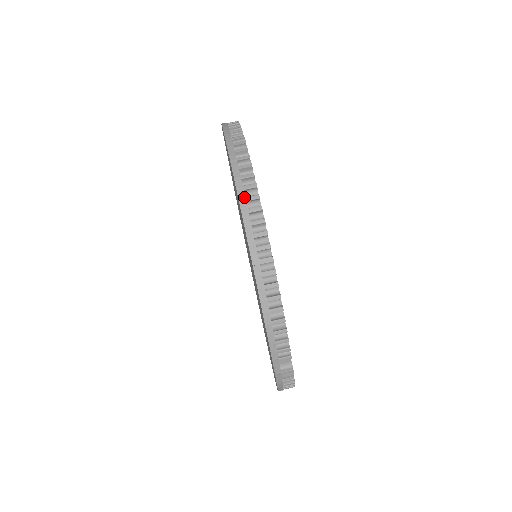
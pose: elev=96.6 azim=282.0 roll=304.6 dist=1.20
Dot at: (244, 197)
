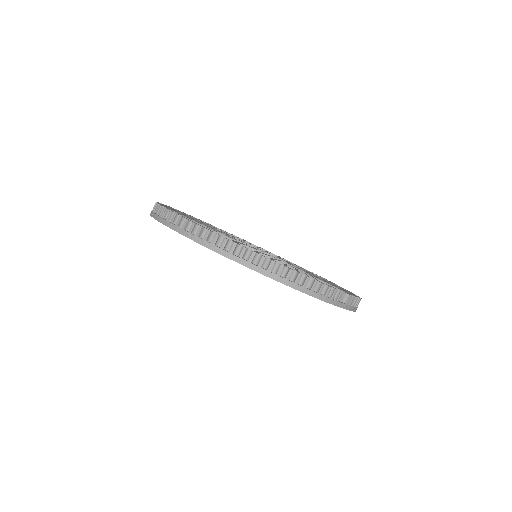
Dot at: (219, 249)
